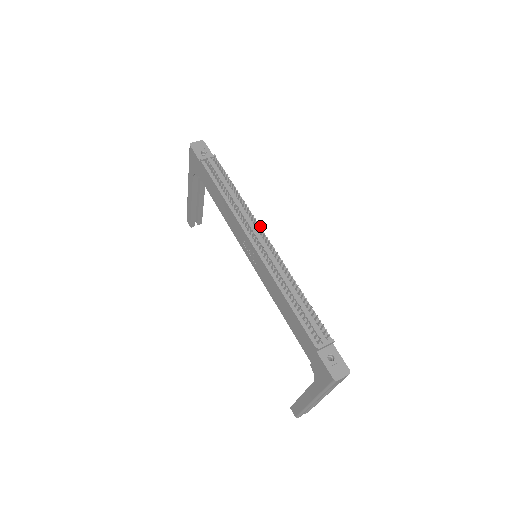
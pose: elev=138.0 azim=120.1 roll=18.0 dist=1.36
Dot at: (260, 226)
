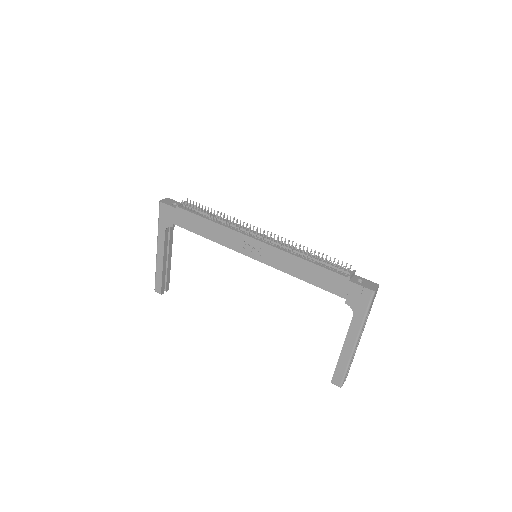
Dot at: (254, 226)
